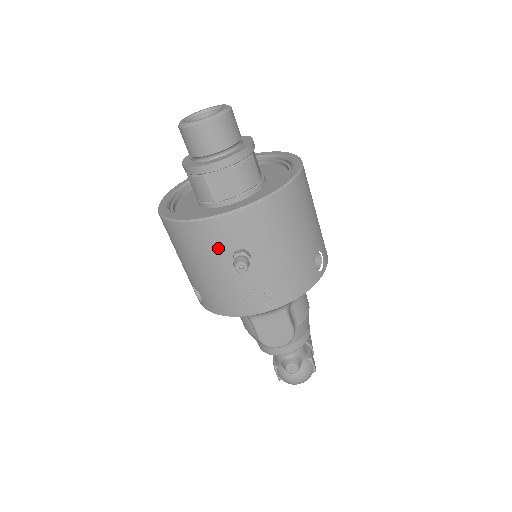
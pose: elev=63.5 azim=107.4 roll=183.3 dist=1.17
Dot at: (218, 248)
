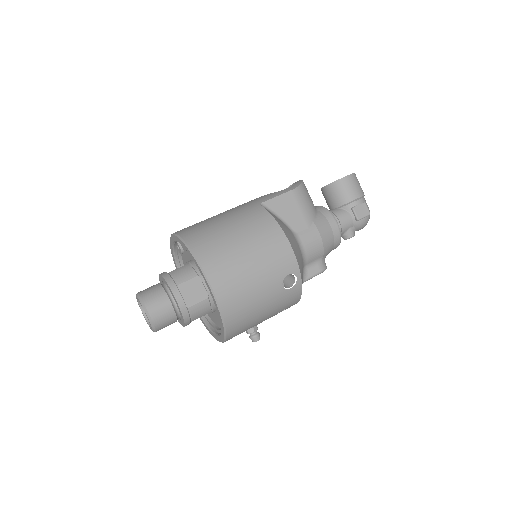
Dot at: occluded
